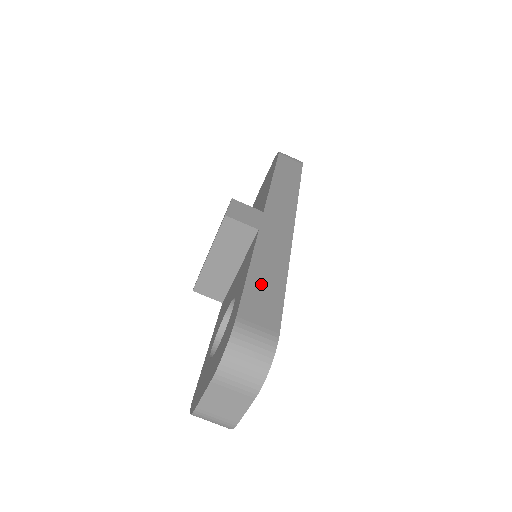
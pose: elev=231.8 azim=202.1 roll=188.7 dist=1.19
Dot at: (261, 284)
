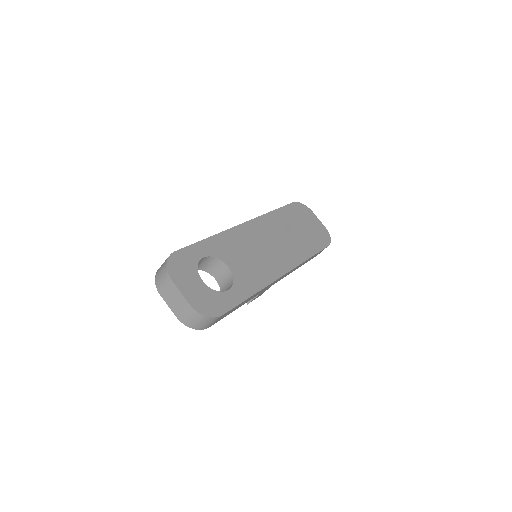
Dot at: occluded
